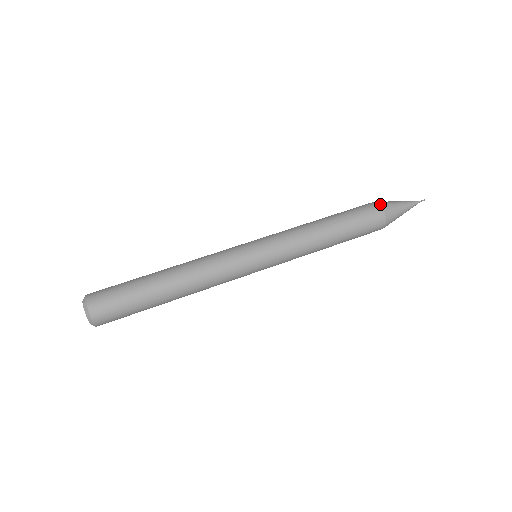
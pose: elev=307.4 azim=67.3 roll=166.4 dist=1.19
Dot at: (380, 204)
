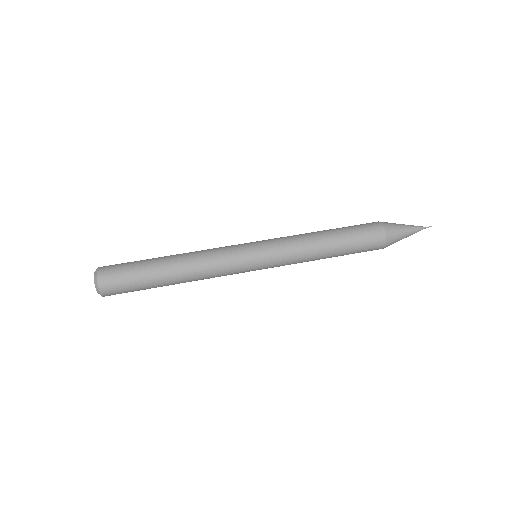
Dot at: (384, 226)
